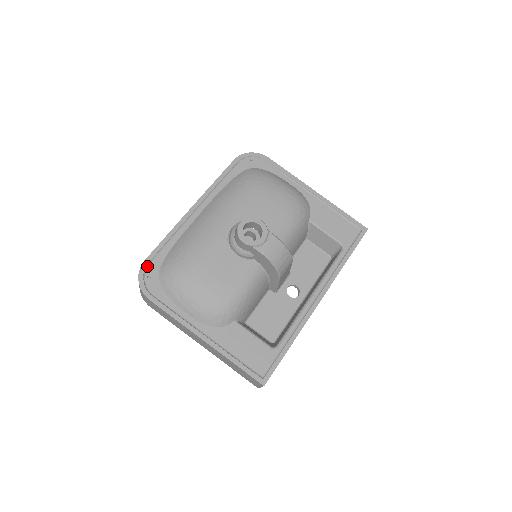
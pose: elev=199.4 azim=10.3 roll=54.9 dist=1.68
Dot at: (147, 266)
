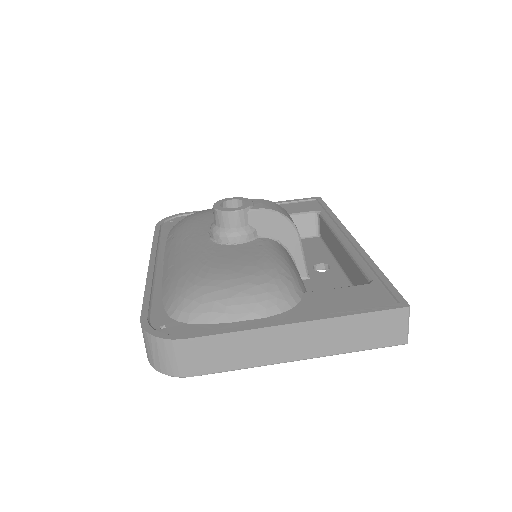
Dot at: (149, 321)
